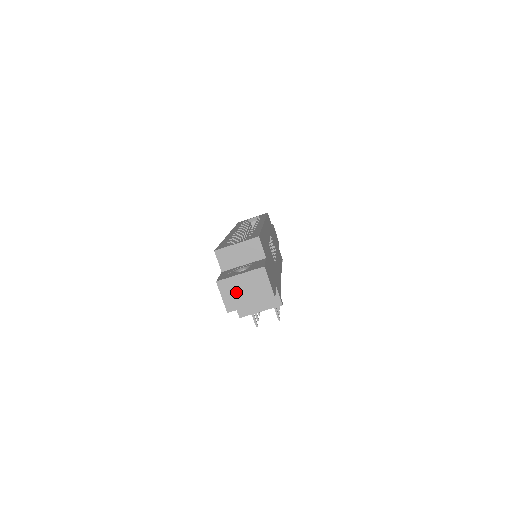
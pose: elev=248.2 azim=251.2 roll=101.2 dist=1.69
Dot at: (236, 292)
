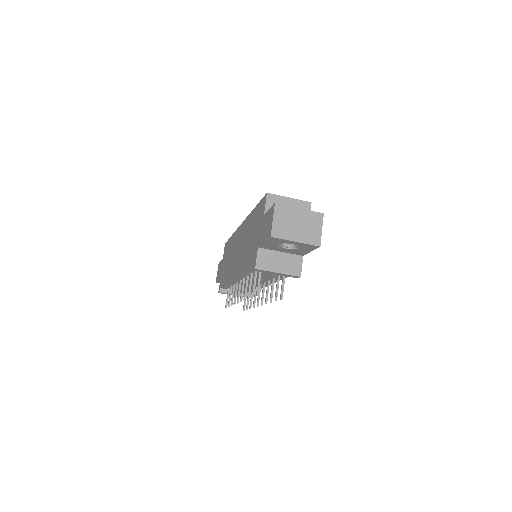
Dot at: (288, 222)
